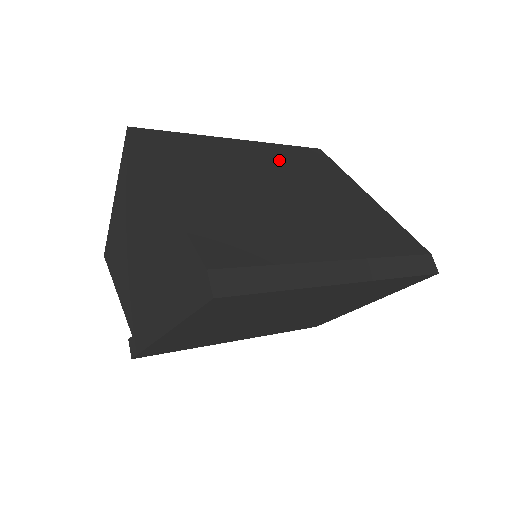
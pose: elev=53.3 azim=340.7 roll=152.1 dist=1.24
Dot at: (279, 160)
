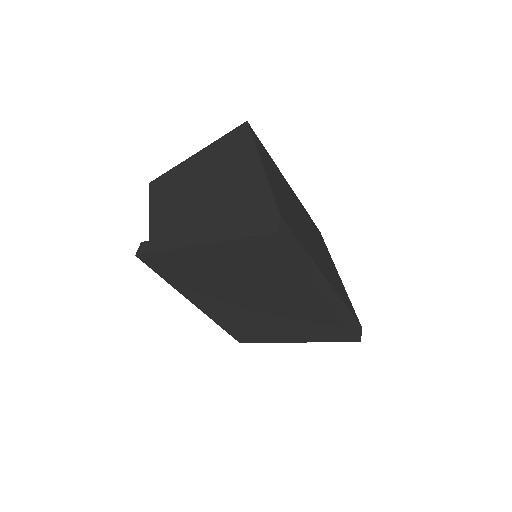
Dot at: occluded
